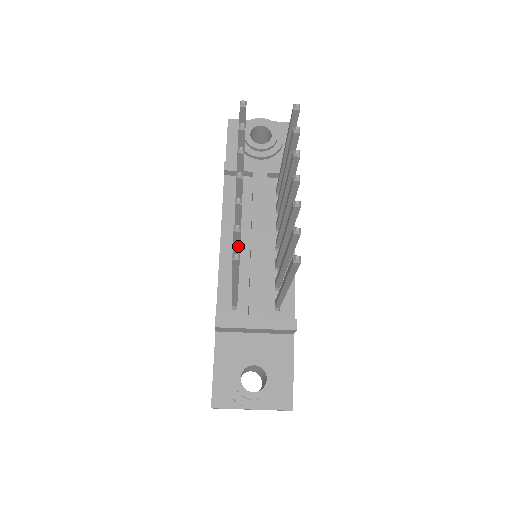
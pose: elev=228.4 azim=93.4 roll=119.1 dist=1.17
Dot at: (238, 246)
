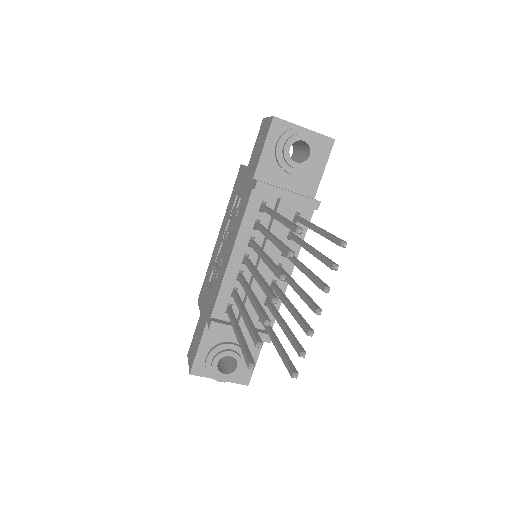
Dot at: occluded
